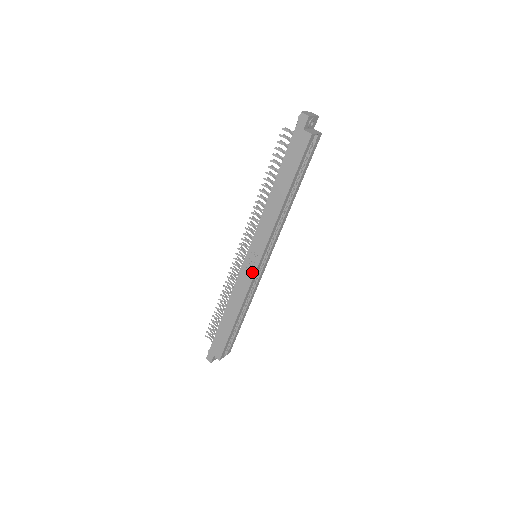
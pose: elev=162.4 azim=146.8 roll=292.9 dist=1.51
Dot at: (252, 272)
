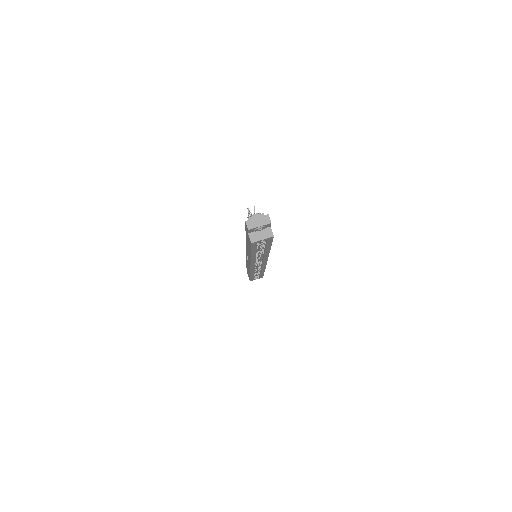
Dot at: (249, 266)
